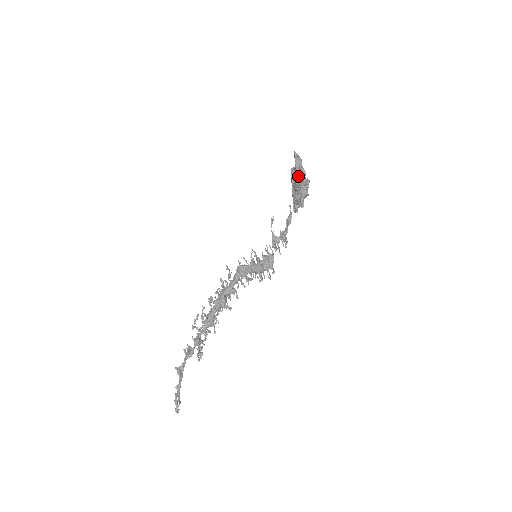
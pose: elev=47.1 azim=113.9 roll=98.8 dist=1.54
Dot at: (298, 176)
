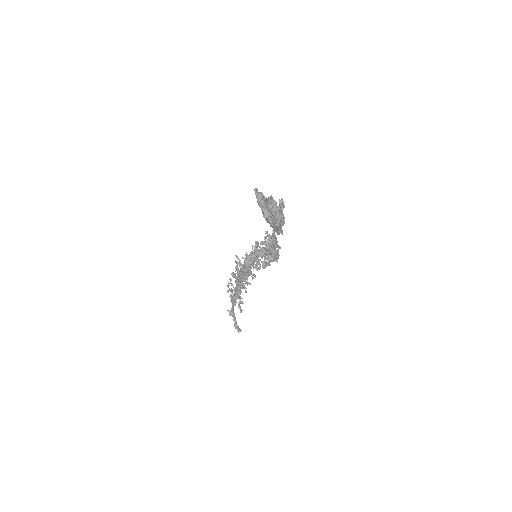
Dot at: (266, 219)
